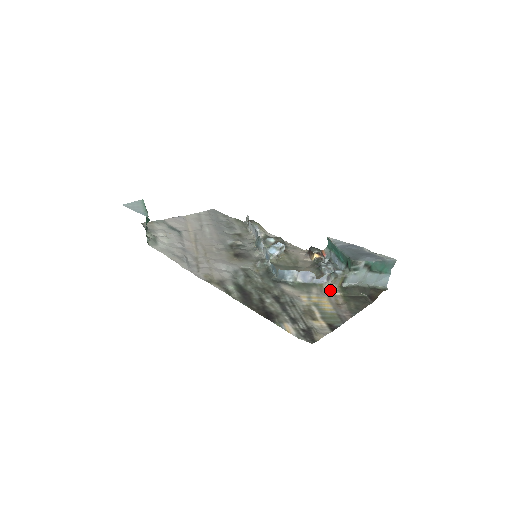
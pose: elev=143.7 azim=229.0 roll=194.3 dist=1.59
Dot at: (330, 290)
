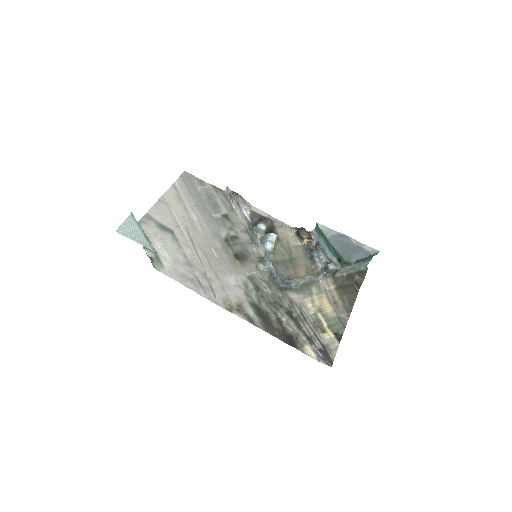
Dot at: (326, 285)
